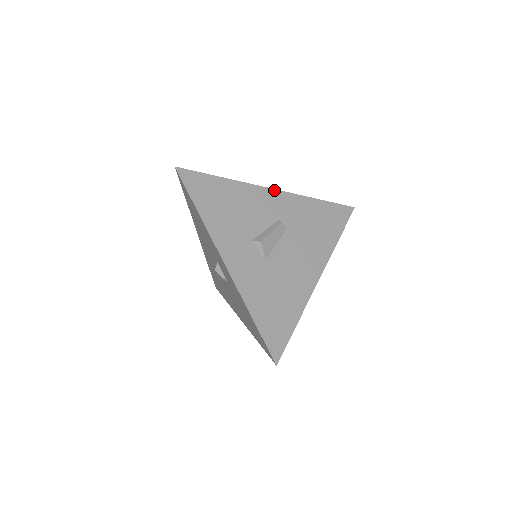
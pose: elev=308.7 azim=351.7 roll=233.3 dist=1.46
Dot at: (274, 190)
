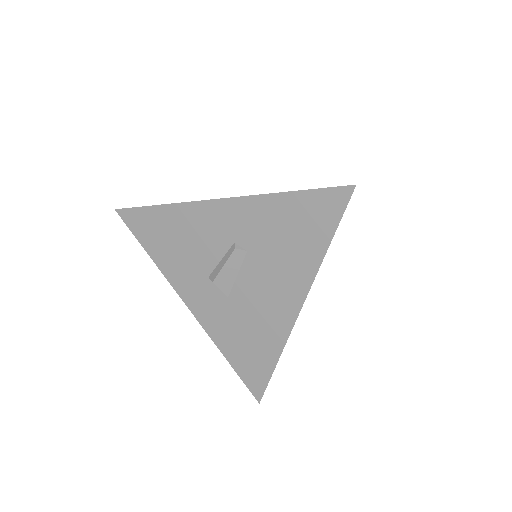
Dot at: (220, 200)
